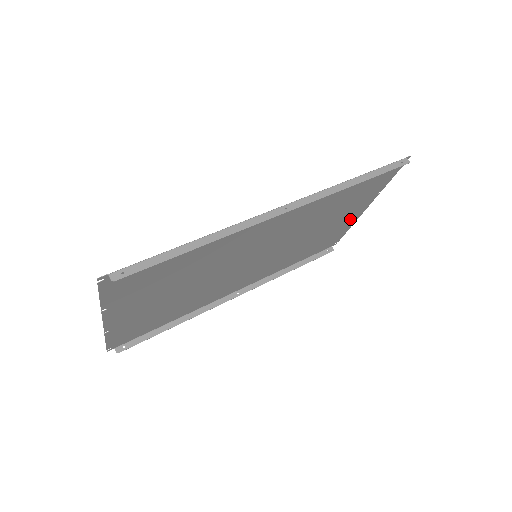
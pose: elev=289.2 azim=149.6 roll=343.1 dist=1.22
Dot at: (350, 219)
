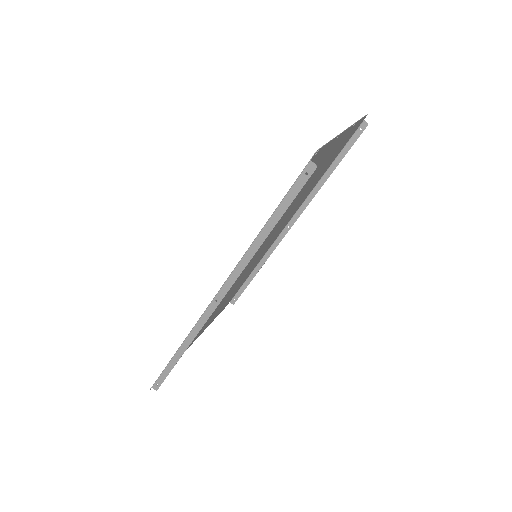
Dot at: (339, 142)
